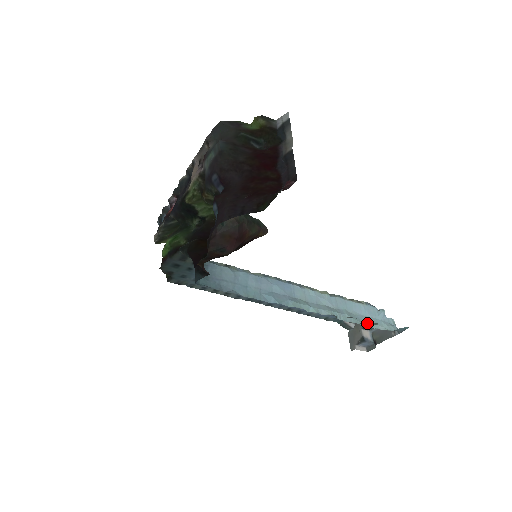
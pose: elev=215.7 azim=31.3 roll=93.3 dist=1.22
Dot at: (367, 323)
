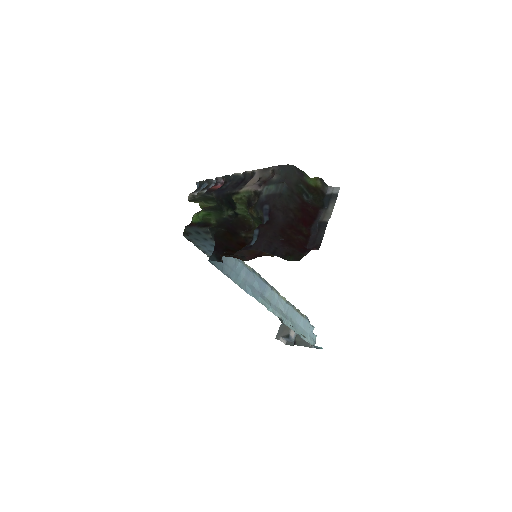
Dot at: (299, 333)
